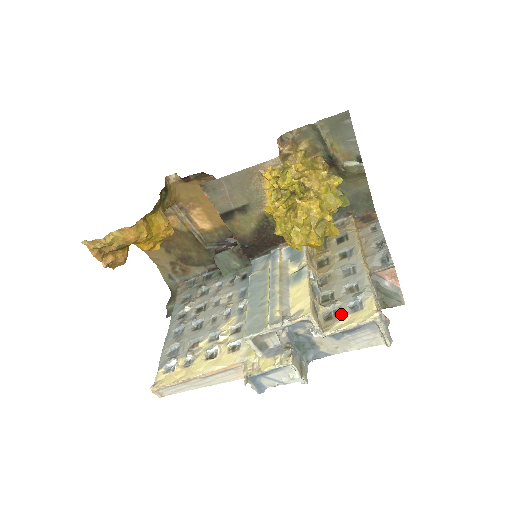
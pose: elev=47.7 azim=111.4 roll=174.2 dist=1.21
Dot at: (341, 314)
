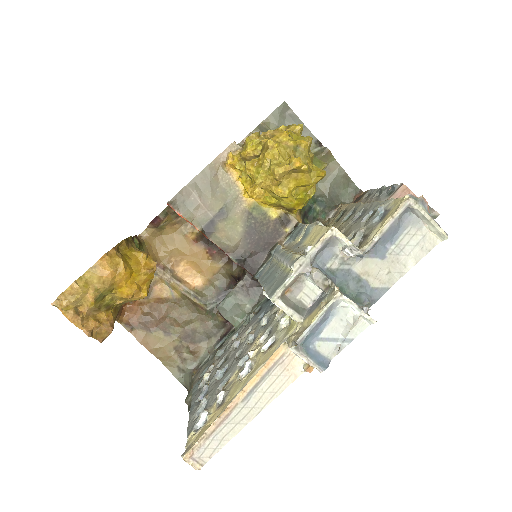
Dot at: (370, 230)
